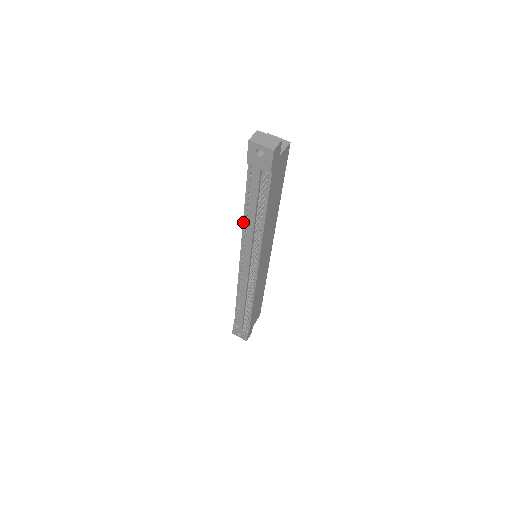
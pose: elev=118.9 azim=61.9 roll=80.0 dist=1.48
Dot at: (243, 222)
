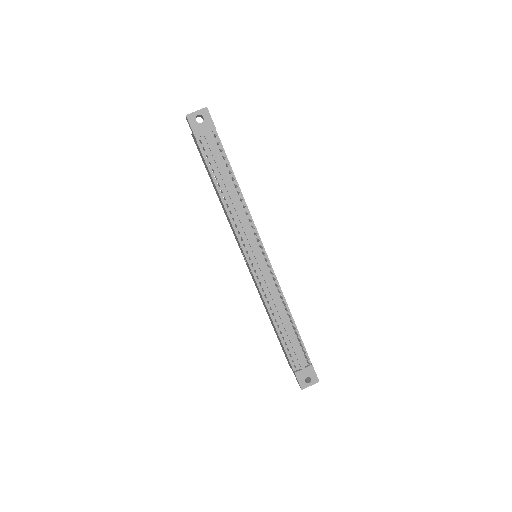
Dot at: (225, 209)
